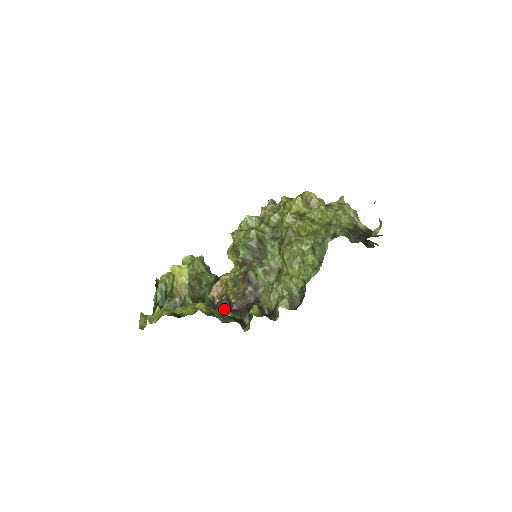
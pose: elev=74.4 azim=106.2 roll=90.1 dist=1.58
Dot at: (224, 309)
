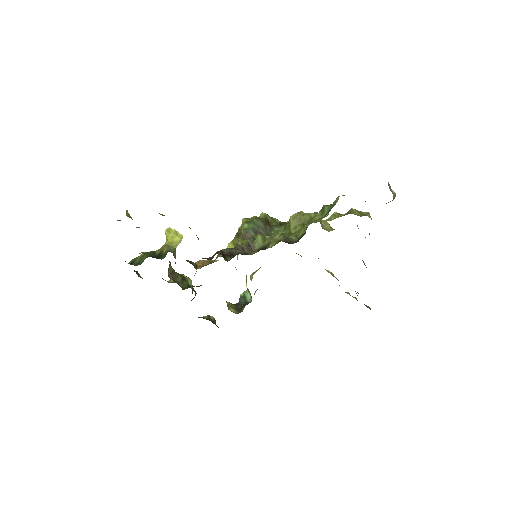
Dot at: occluded
